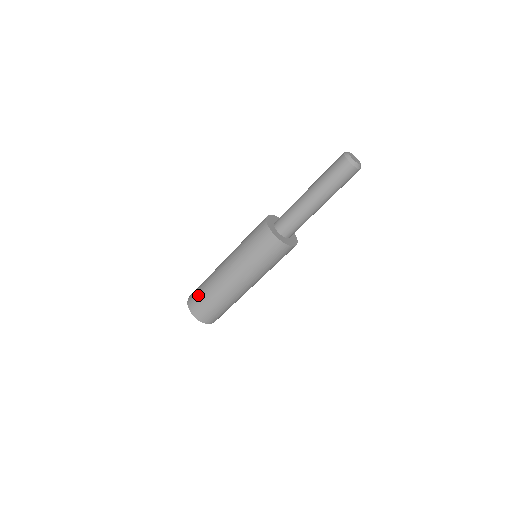
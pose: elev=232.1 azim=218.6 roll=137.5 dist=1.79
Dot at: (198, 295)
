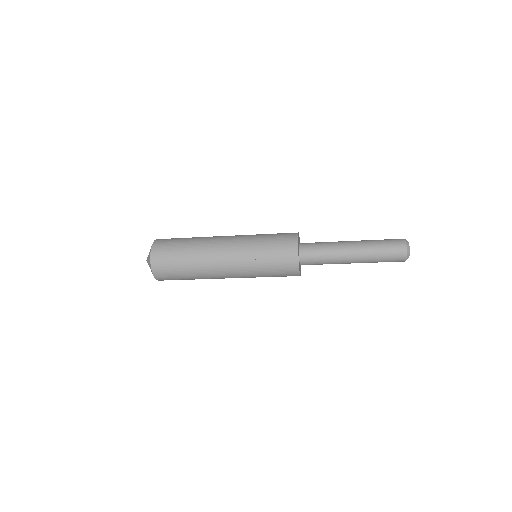
Dot at: (173, 271)
